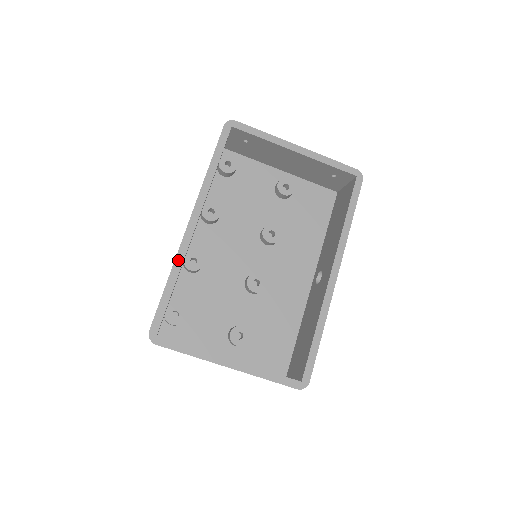
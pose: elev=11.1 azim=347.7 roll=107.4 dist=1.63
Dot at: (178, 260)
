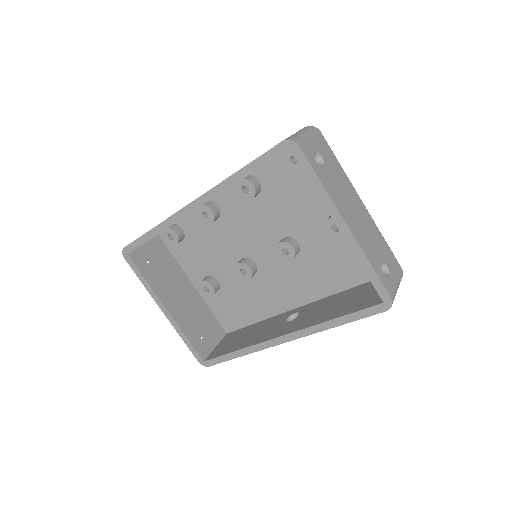
Dot at: (166, 223)
